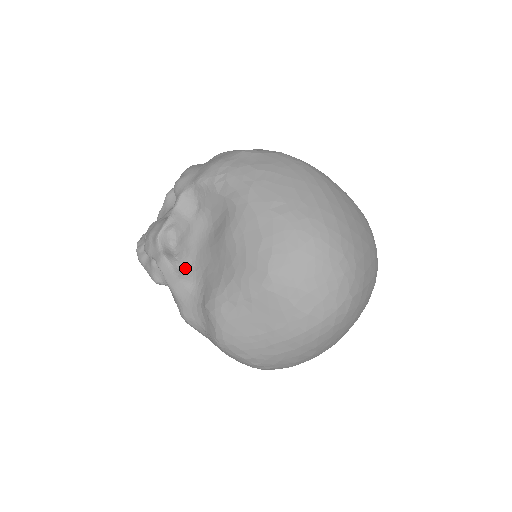
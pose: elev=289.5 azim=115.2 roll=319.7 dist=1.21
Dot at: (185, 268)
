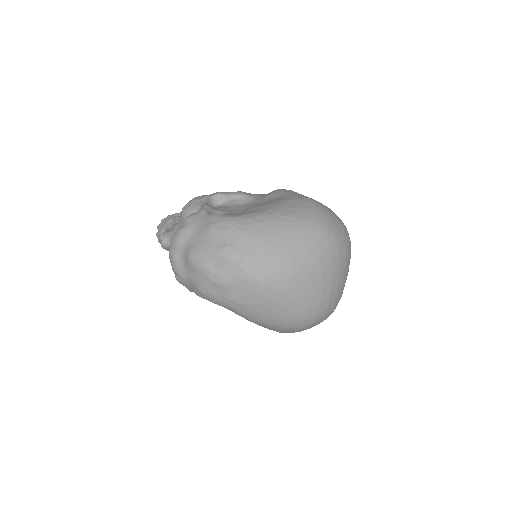
Dot at: occluded
